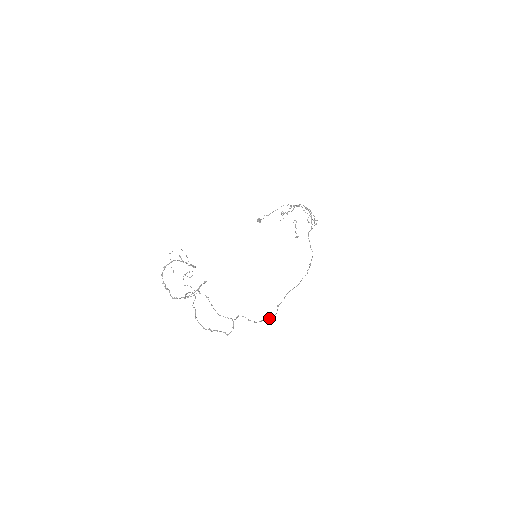
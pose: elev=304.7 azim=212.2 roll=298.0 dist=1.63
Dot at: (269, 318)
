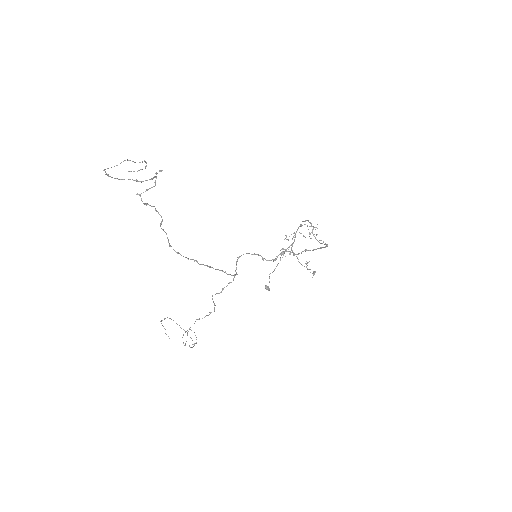
Dot at: (282, 253)
